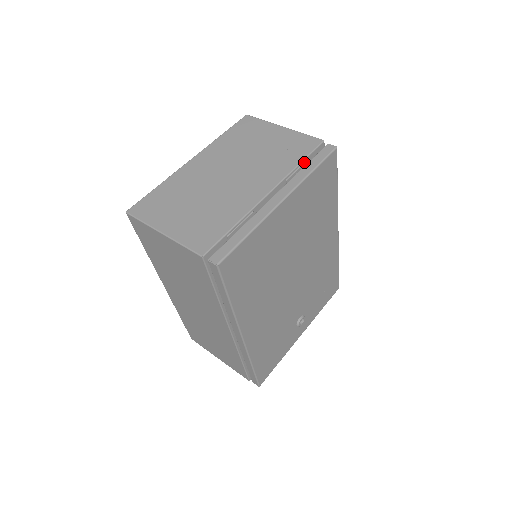
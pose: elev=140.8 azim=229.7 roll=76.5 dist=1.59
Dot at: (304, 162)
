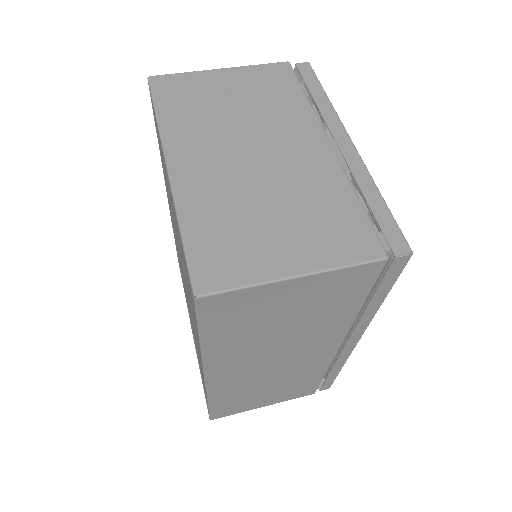
Dot at: (305, 93)
